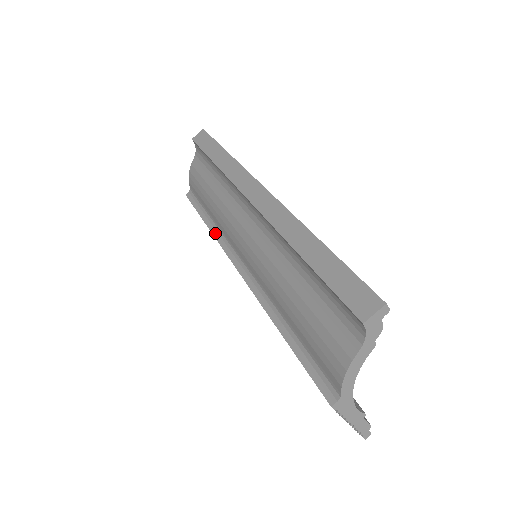
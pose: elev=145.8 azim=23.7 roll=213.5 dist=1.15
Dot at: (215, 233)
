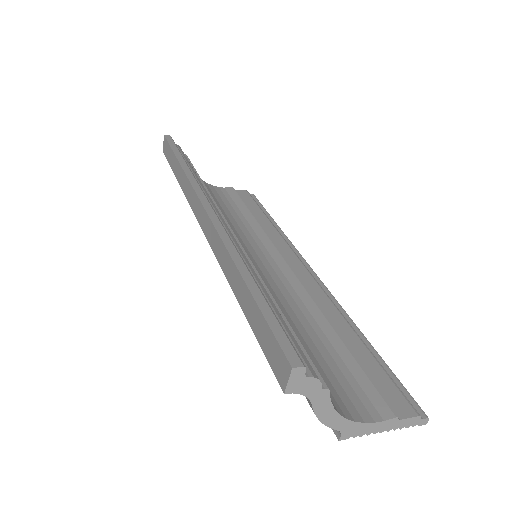
Dot at: occluded
